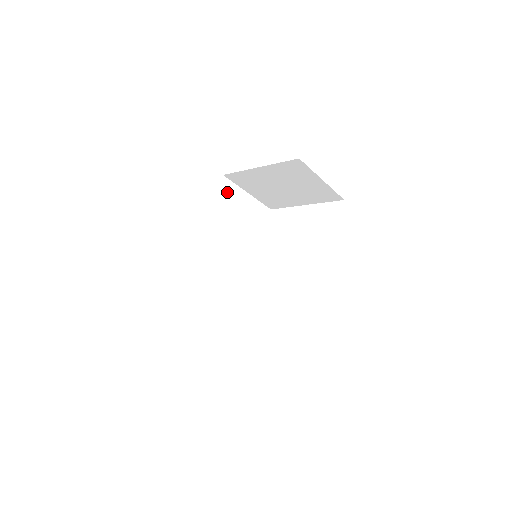
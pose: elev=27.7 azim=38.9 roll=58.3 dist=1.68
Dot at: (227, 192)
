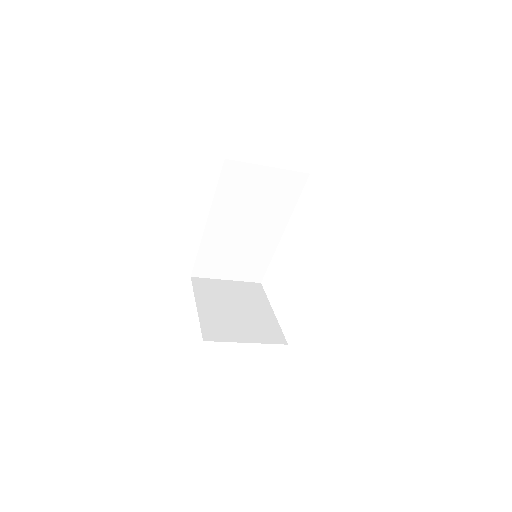
Dot at: (236, 173)
